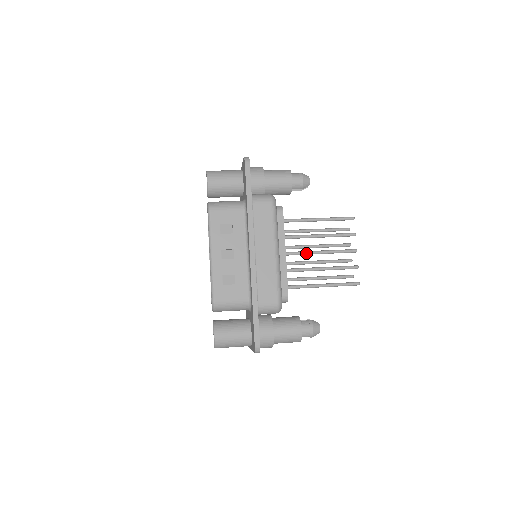
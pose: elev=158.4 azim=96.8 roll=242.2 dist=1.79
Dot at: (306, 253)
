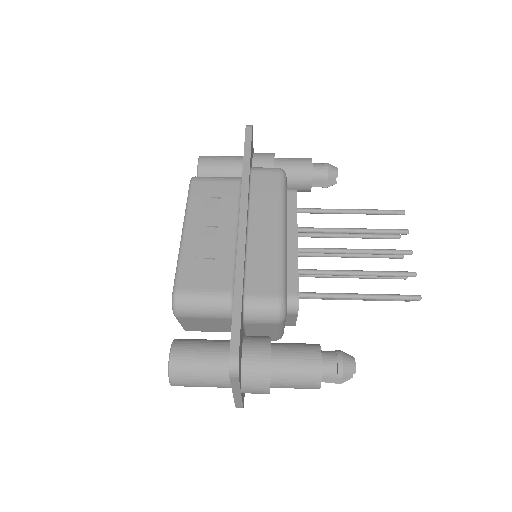
Dot at: (331, 250)
